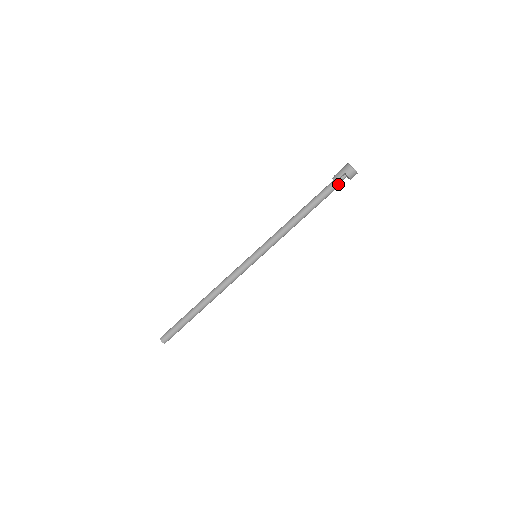
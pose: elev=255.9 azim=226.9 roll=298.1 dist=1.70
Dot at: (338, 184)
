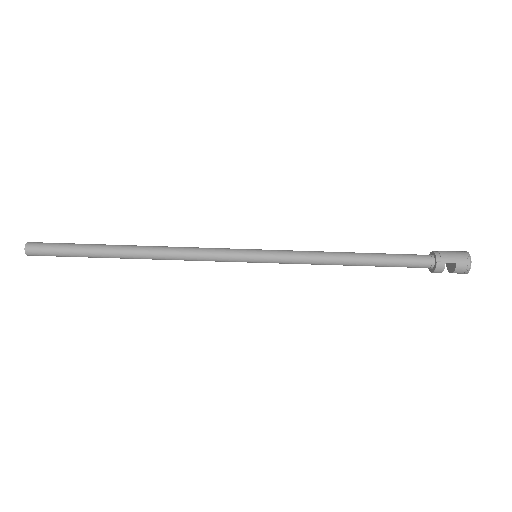
Dot at: (436, 268)
